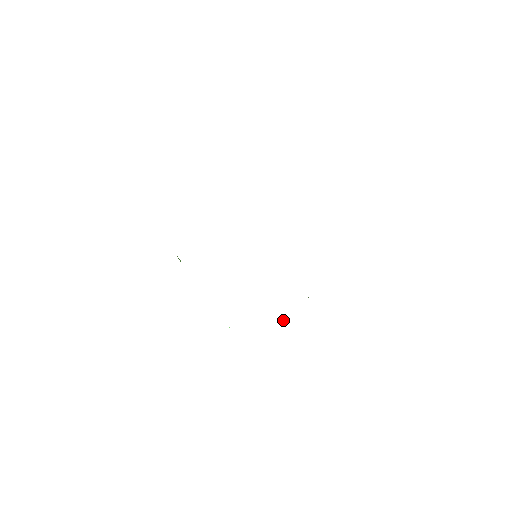
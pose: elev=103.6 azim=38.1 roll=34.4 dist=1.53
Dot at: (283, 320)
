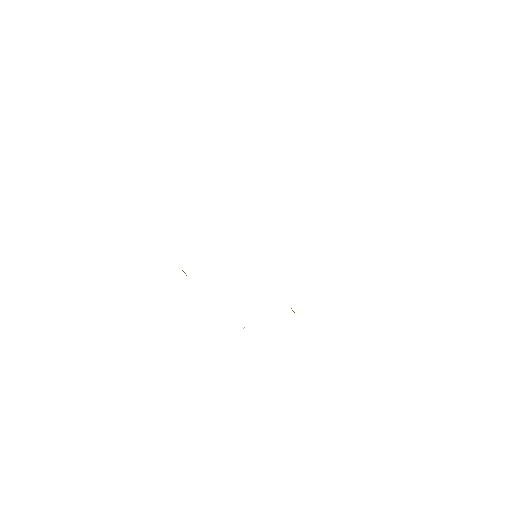
Dot at: occluded
